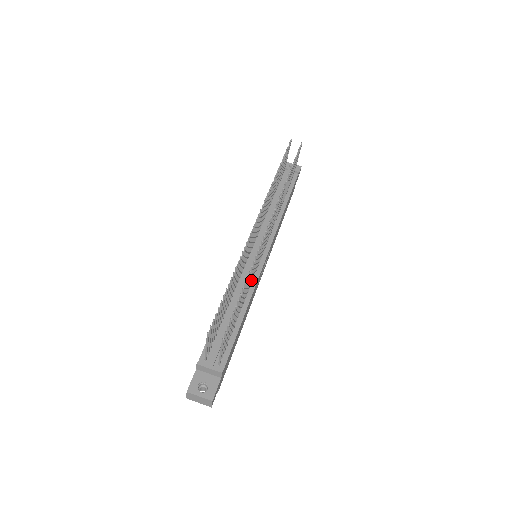
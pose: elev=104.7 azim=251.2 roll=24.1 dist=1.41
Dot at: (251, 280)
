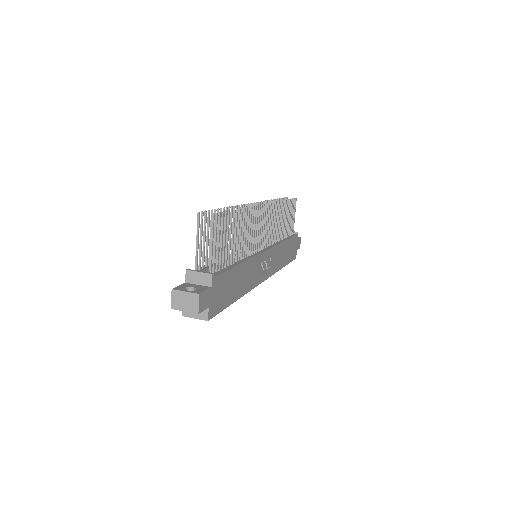
Dot at: (248, 246)
